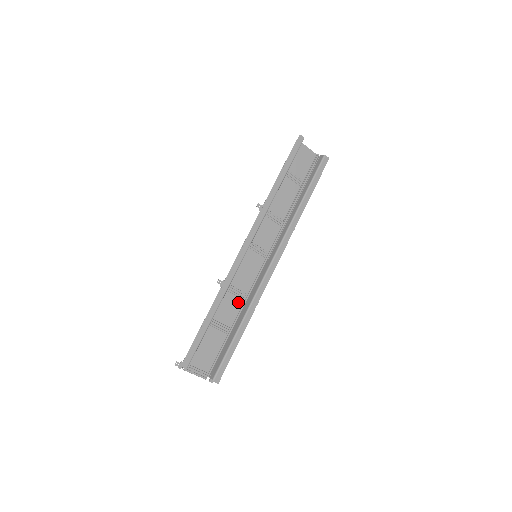
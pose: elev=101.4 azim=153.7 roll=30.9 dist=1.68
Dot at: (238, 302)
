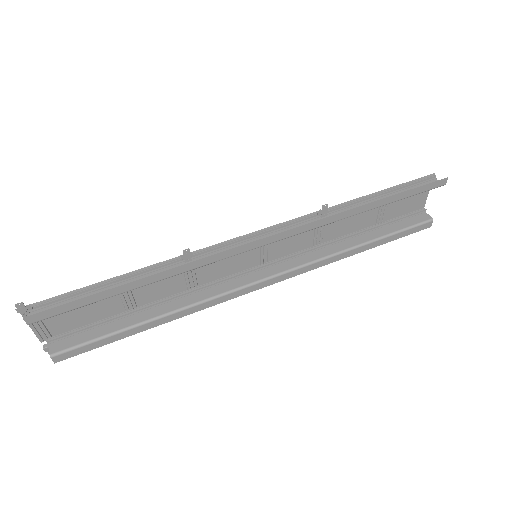
Dot at: (179, 286)
